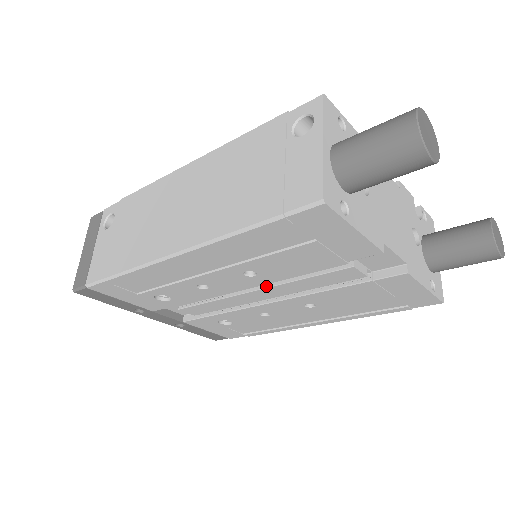
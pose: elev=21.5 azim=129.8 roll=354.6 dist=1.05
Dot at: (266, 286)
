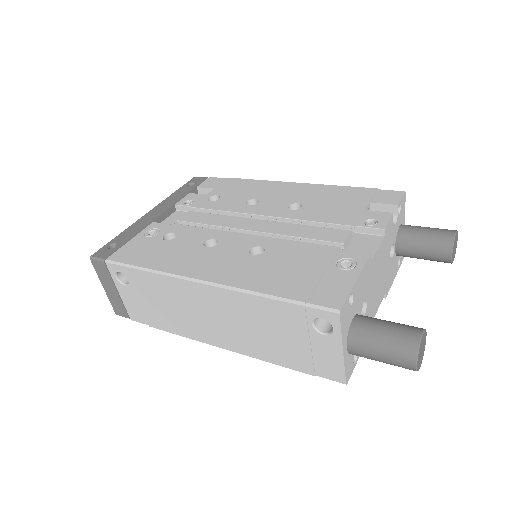
Dot at: occluded
